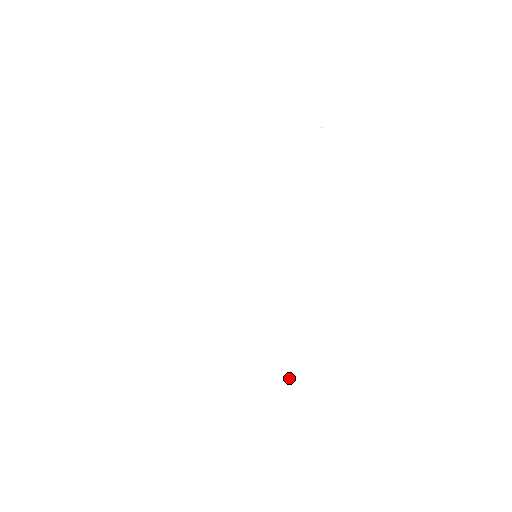
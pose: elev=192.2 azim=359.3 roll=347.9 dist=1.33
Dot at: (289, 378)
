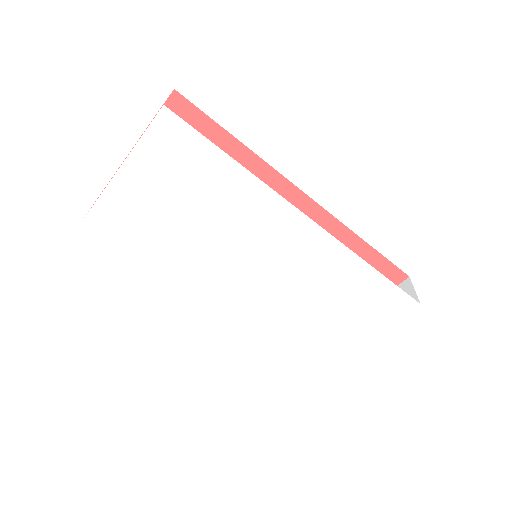
Dot at: (381, 314)
